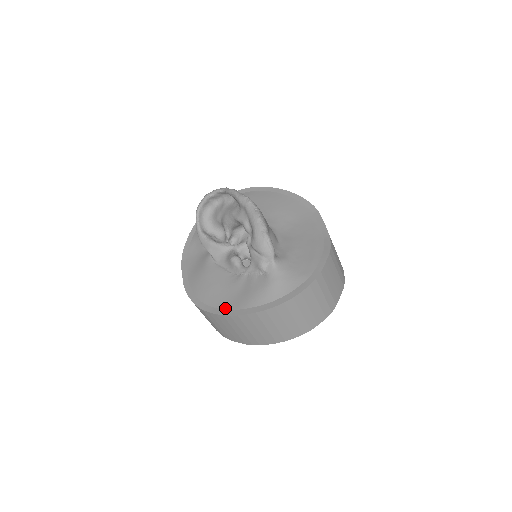
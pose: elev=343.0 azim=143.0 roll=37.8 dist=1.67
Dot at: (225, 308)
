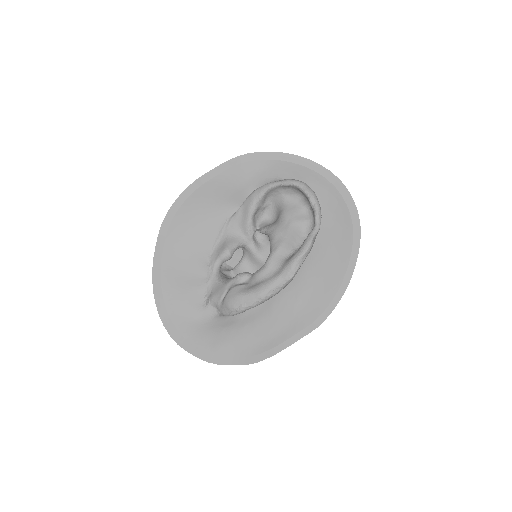
Dot at: (163, 258)
